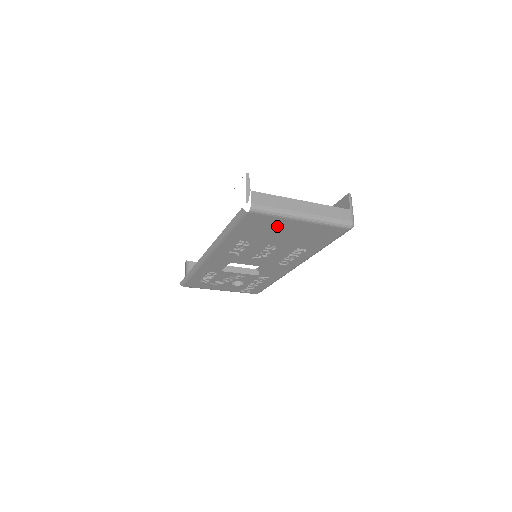
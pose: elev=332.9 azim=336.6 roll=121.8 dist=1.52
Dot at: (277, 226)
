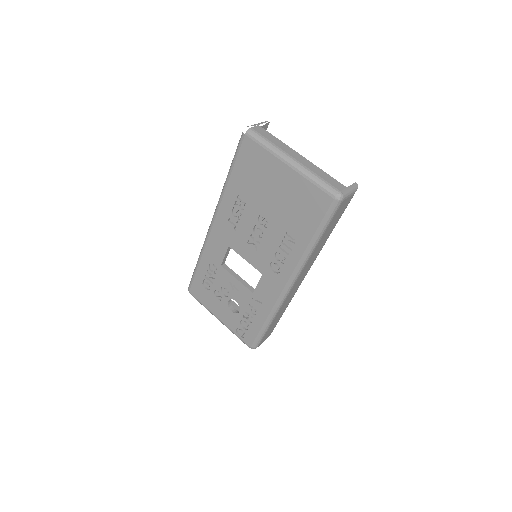
Dot at: (268, 172)
